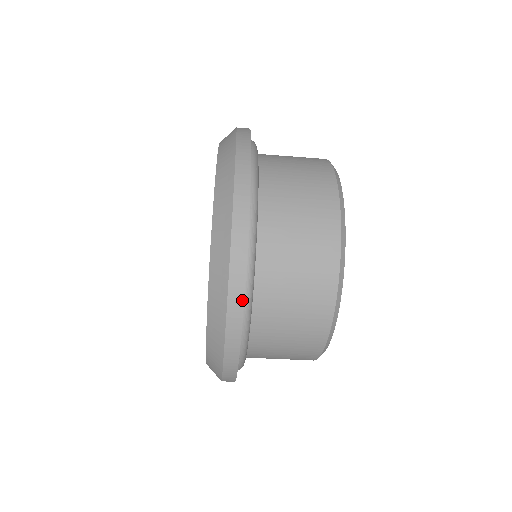
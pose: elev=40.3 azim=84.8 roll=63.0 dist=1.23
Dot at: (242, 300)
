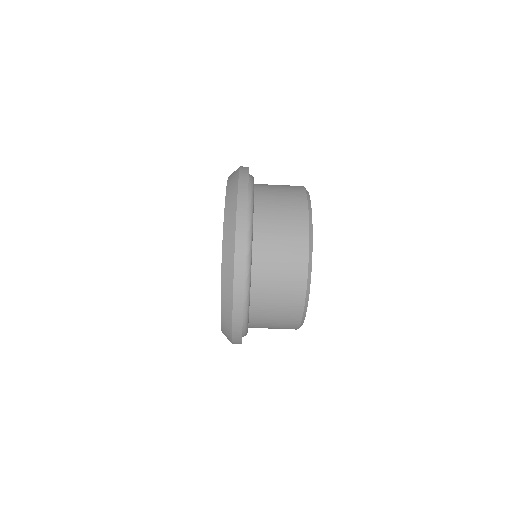
Dot at: (243, 275)
